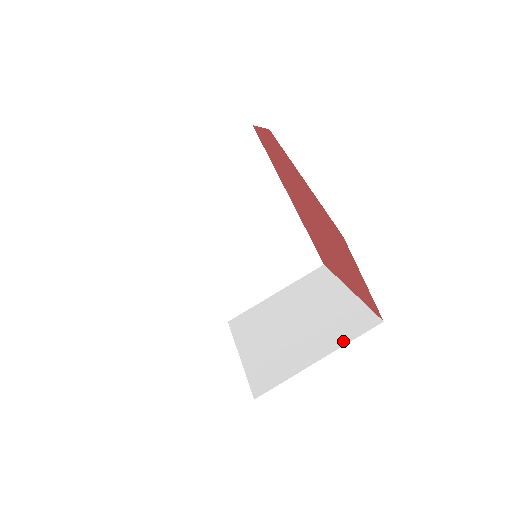
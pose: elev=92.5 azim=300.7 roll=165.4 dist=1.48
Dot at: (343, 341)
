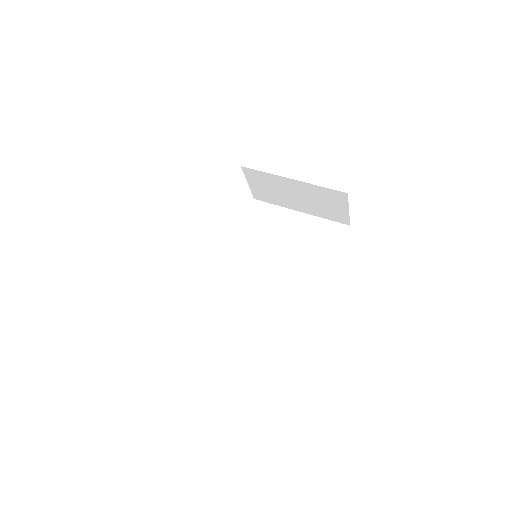
Dot at: occluded
